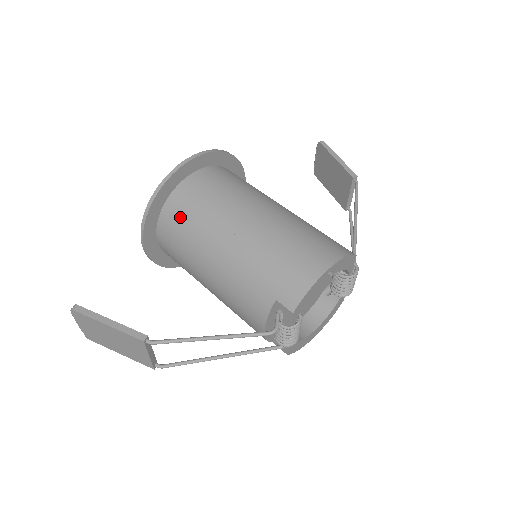
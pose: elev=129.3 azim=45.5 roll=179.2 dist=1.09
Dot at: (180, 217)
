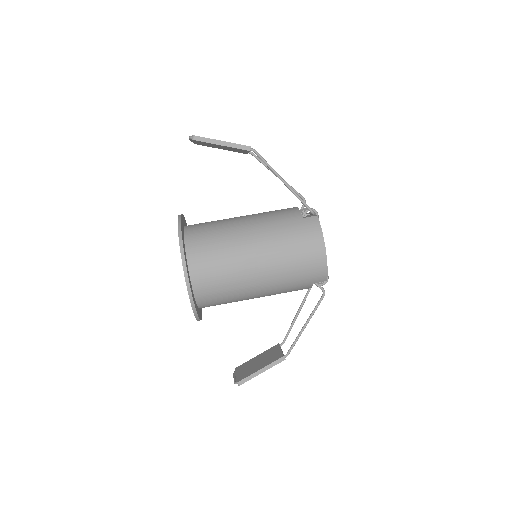
Dot at: (215, 300)
